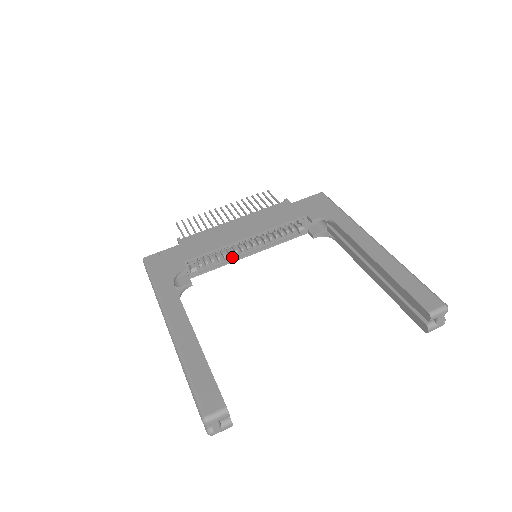
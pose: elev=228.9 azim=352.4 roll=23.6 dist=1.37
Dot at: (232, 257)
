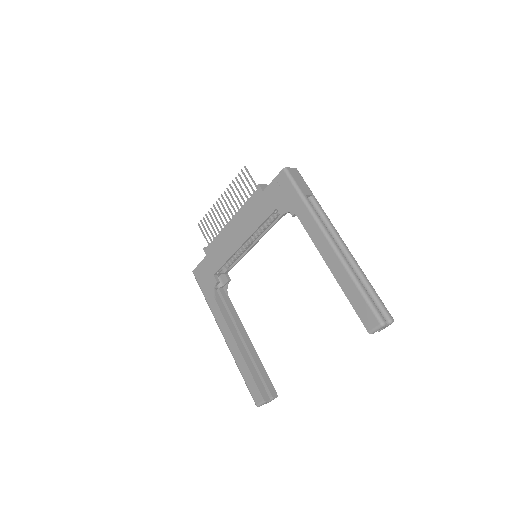
Dot at: (244, 251)
